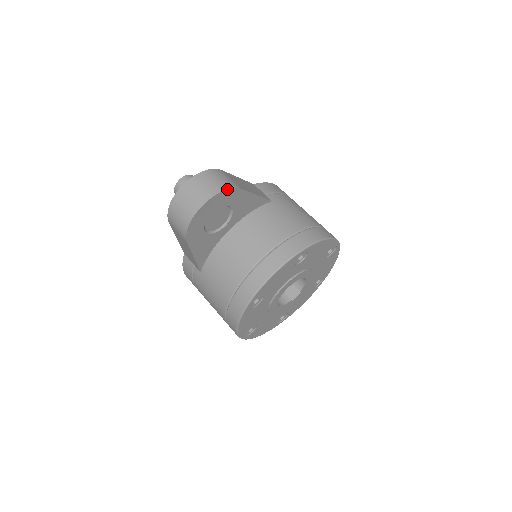
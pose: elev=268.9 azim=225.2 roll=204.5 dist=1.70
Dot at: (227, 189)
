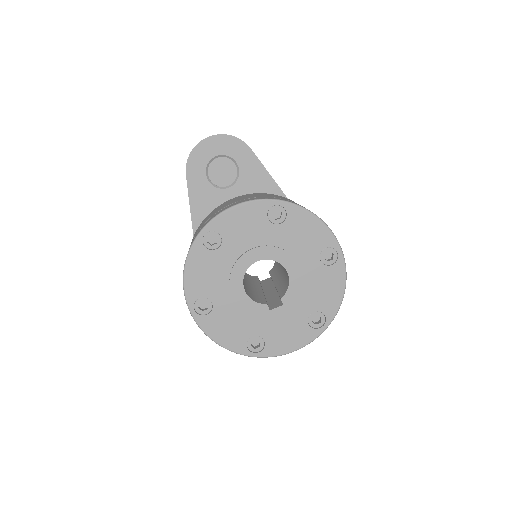
Dot at: (236, 137)
